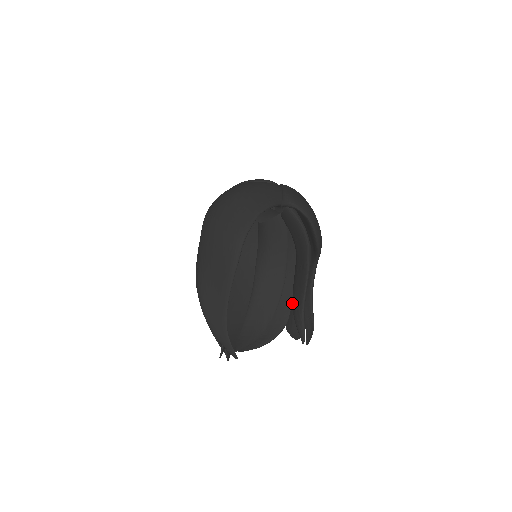
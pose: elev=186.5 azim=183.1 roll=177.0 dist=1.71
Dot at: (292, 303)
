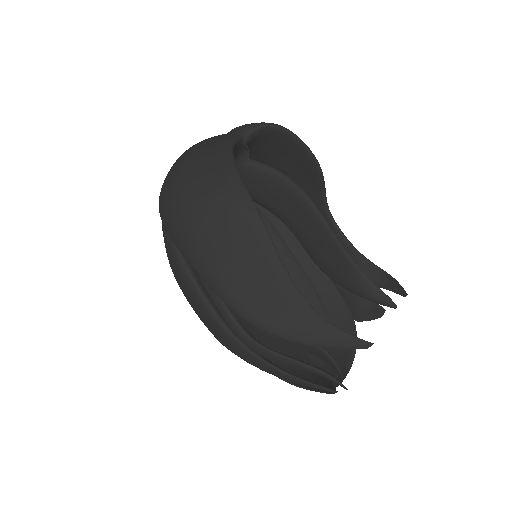
Dot at: (338, 283)
